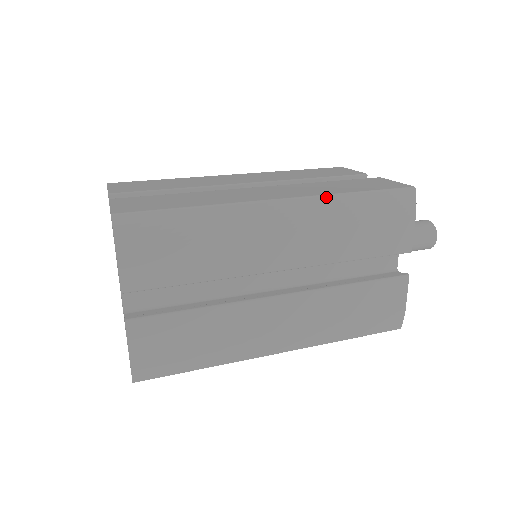
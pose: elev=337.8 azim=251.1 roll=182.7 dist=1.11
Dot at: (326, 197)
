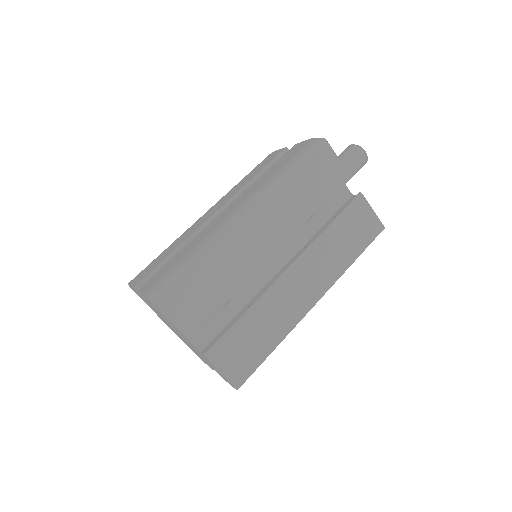
Dot at: occluded
